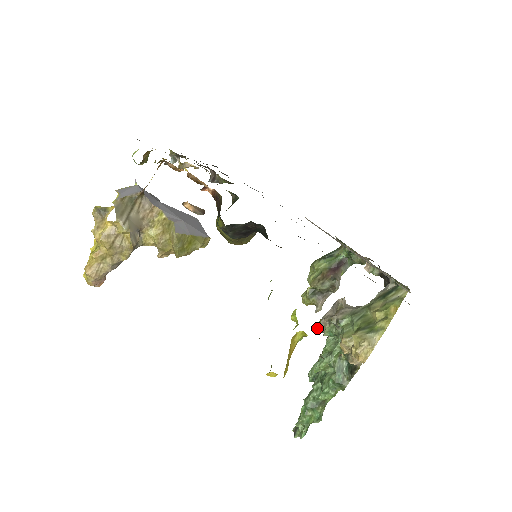
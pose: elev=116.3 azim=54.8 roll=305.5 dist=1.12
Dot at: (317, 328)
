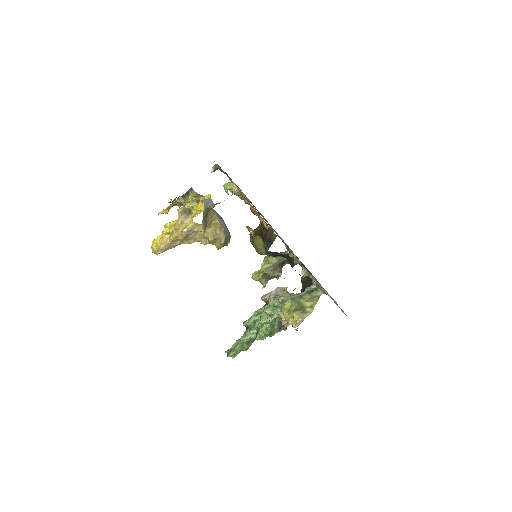
Dot at: (263, 299)
